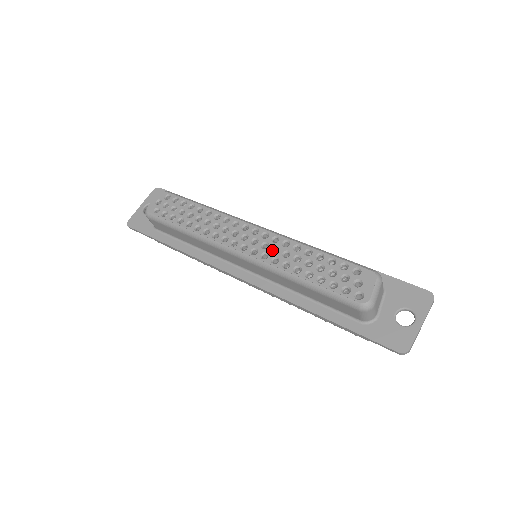
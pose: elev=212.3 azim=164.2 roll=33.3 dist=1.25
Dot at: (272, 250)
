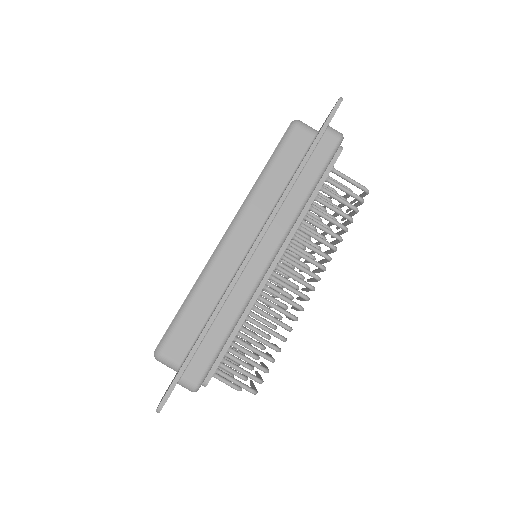
Dot at: occluded
